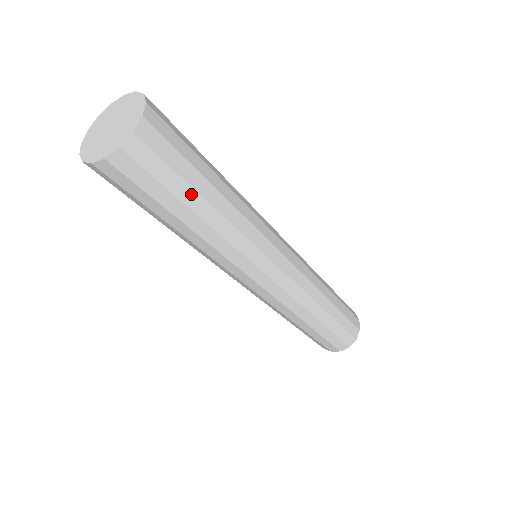
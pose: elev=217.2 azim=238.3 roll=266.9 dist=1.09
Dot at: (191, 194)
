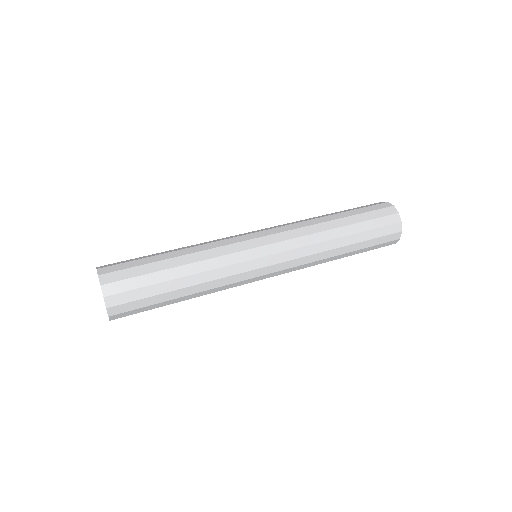
Dot at: (166, 303)
